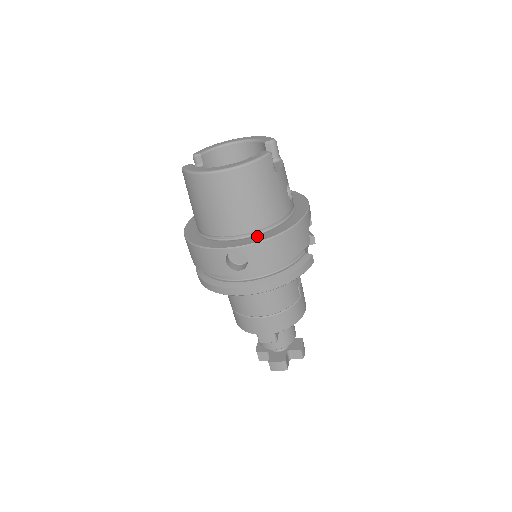
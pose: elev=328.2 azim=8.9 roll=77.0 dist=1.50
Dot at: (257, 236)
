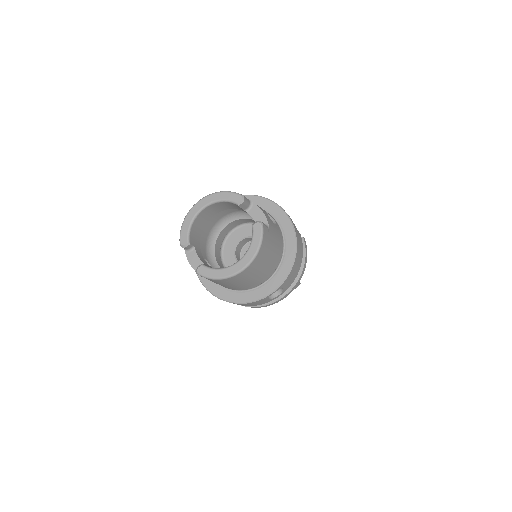
Dot at: (279, 271)
